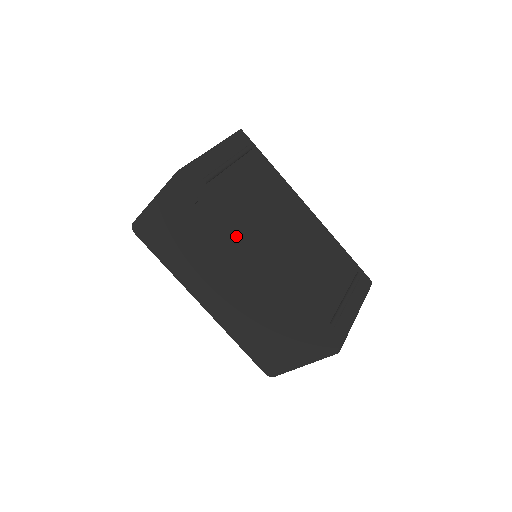
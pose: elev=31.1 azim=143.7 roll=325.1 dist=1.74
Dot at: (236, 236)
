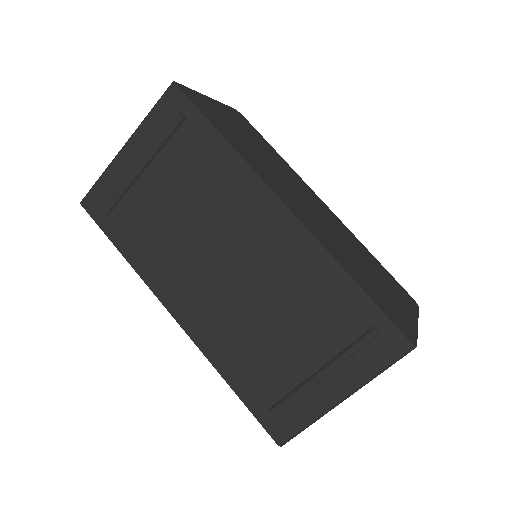
Dot at: (145, 281)
